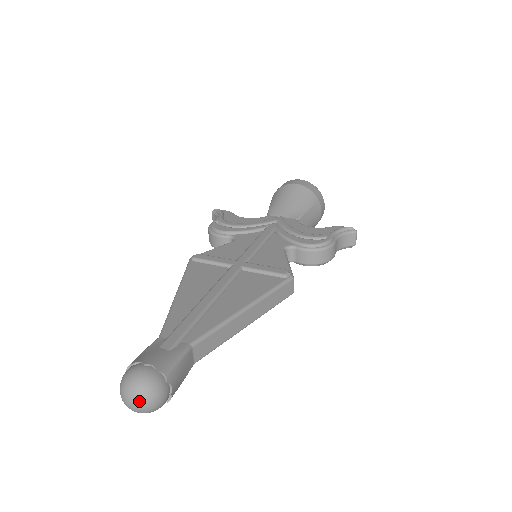
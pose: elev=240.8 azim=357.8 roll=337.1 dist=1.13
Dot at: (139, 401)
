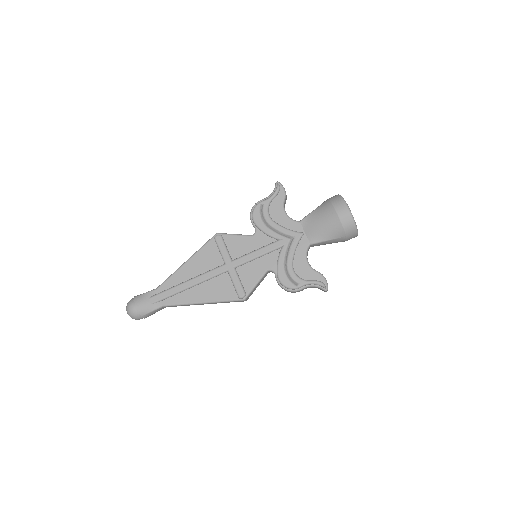
Dot at: occluded
